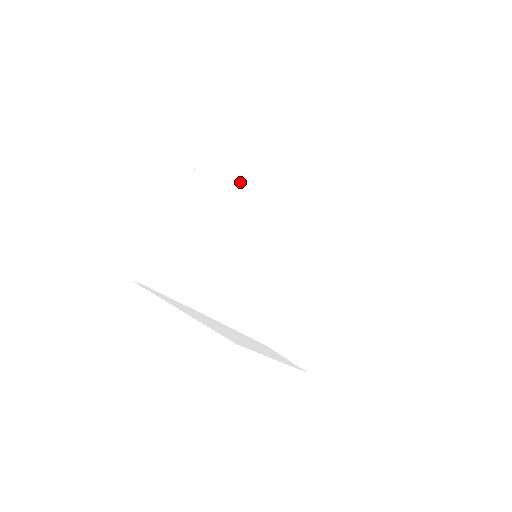
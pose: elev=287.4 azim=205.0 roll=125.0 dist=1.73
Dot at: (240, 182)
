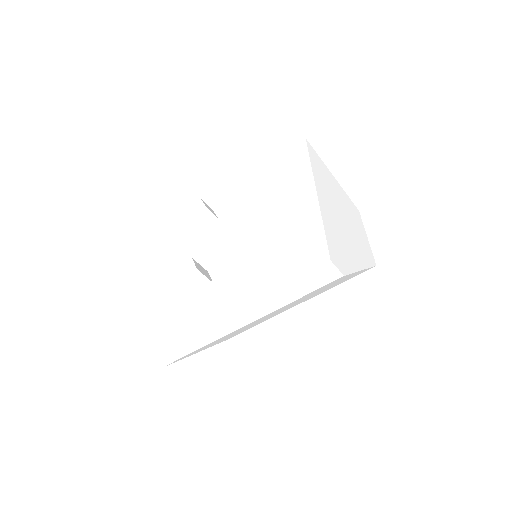
Dot at: occluded
